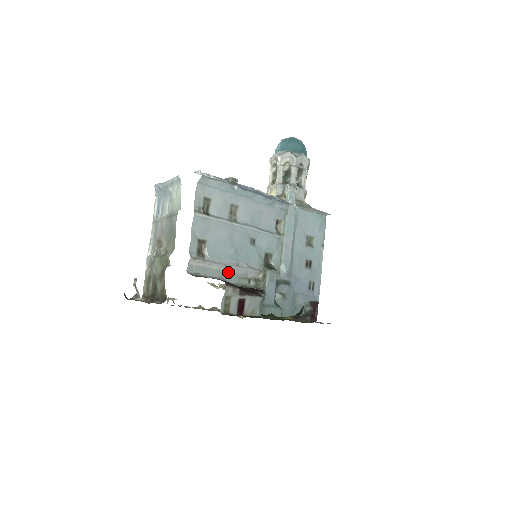
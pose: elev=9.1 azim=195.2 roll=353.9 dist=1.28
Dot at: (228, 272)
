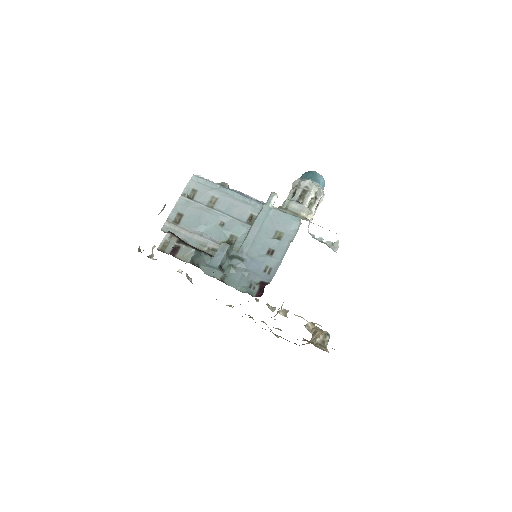
Dot at: (192, 238)
